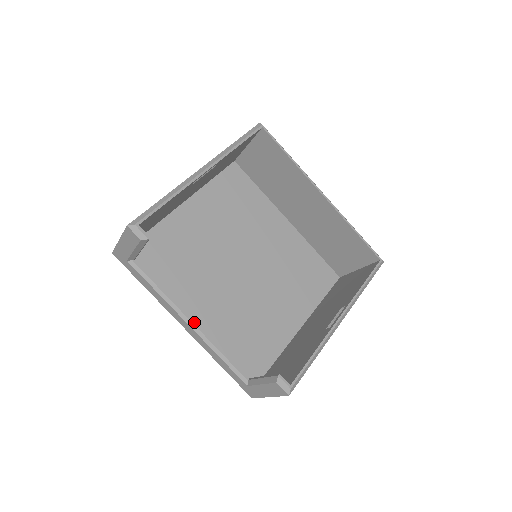
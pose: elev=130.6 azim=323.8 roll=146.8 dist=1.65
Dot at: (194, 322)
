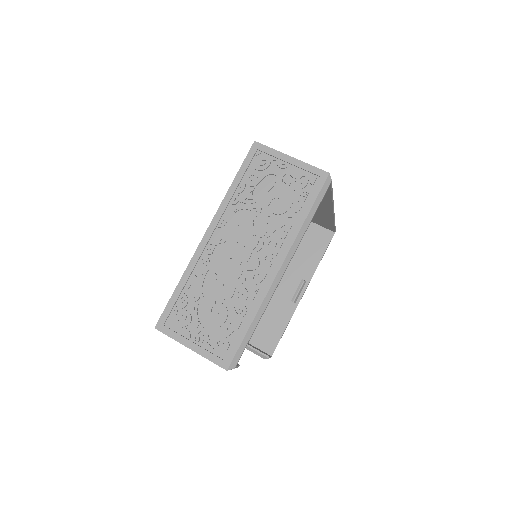
Dot at: occluded
